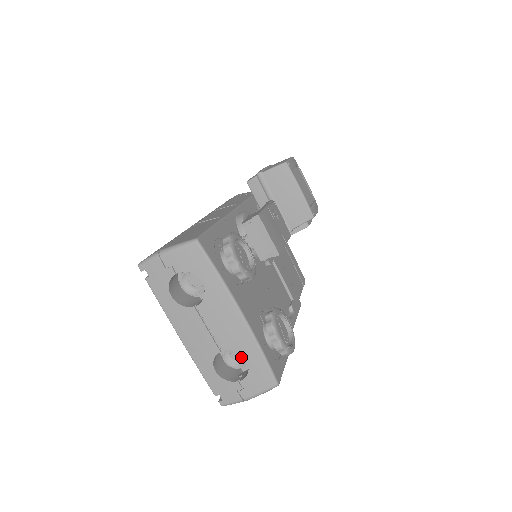
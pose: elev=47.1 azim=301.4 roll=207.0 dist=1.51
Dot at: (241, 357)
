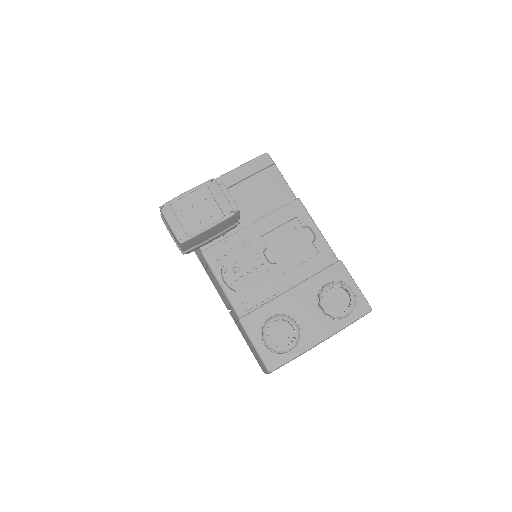
Dot at: occluded
